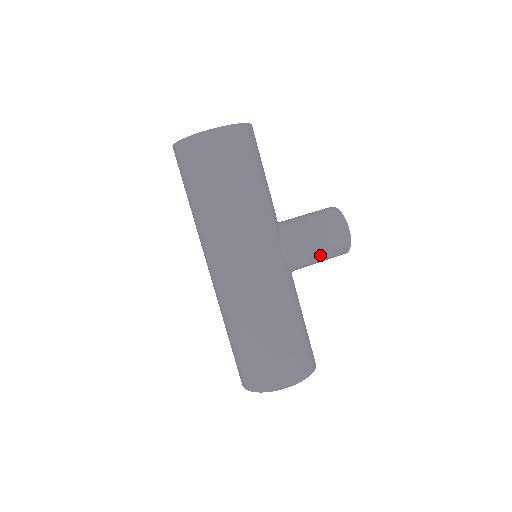
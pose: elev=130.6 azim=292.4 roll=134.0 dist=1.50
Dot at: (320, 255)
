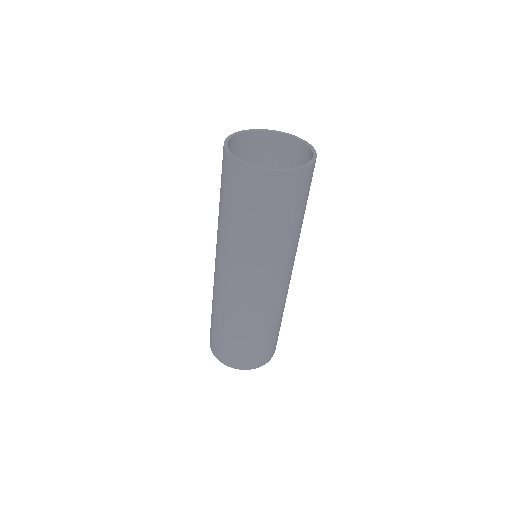
Dot at: occluded
